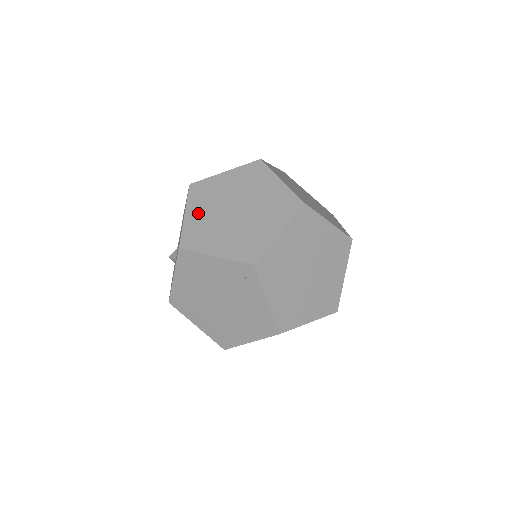
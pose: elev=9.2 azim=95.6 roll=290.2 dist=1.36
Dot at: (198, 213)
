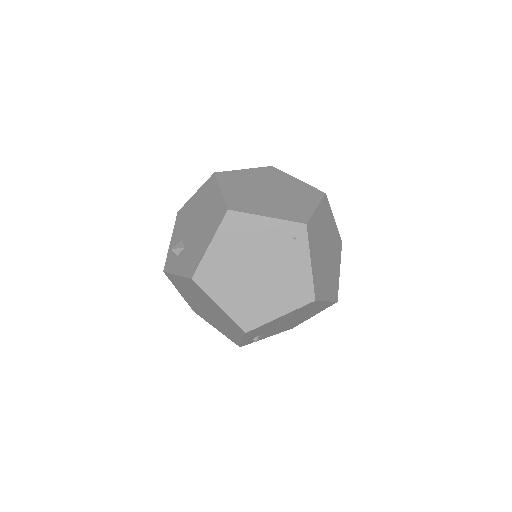
Dot at: (234, 190)
